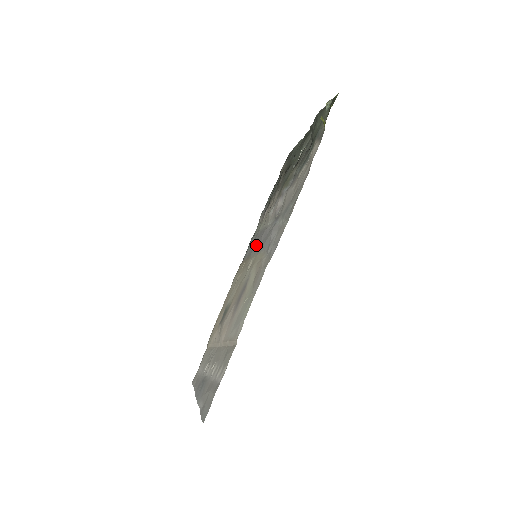
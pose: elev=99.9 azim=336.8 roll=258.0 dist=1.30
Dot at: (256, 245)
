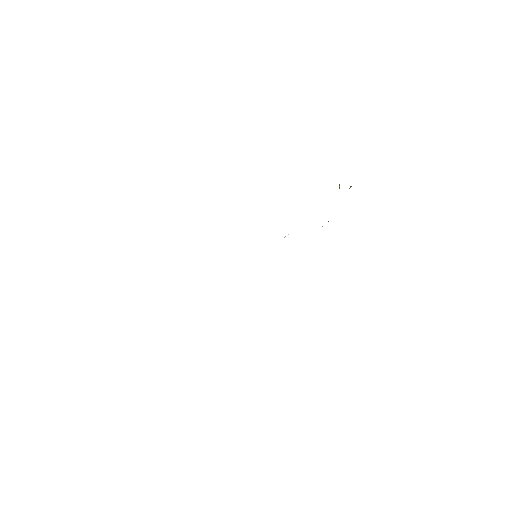
Dot at: occluded
